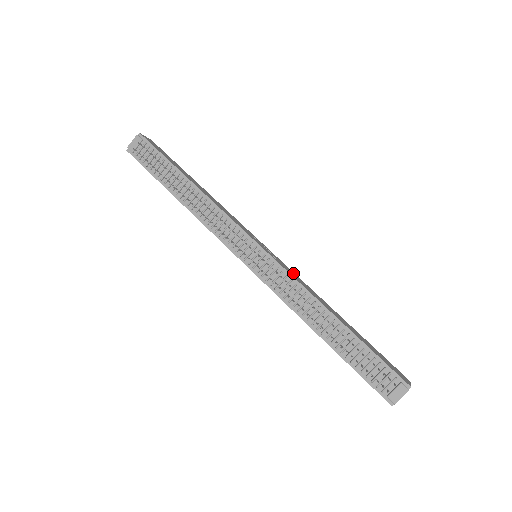
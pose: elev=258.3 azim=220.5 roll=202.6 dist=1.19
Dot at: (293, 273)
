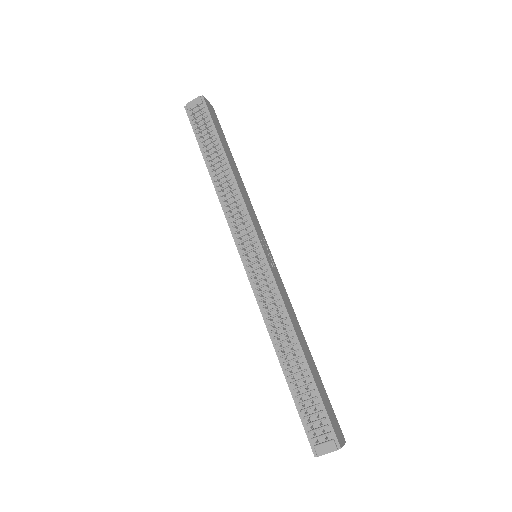
Dot at: (283, 287)
